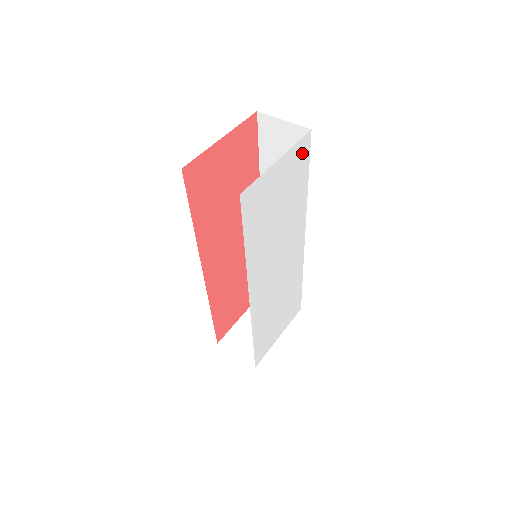
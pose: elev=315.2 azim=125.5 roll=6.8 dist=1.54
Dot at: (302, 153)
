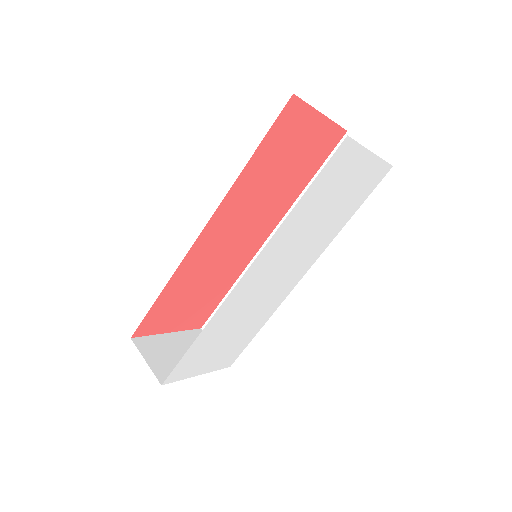
Dot at: (375, 178)
